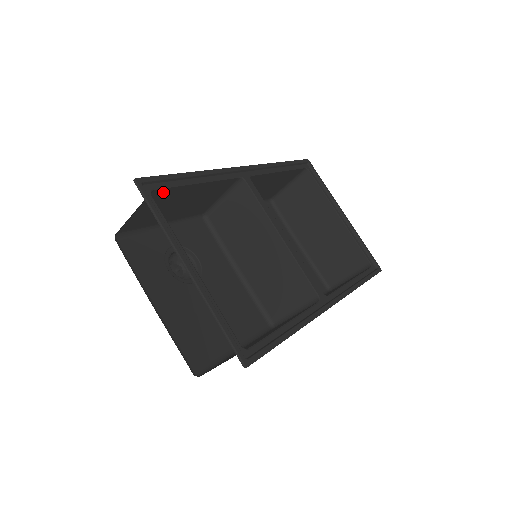
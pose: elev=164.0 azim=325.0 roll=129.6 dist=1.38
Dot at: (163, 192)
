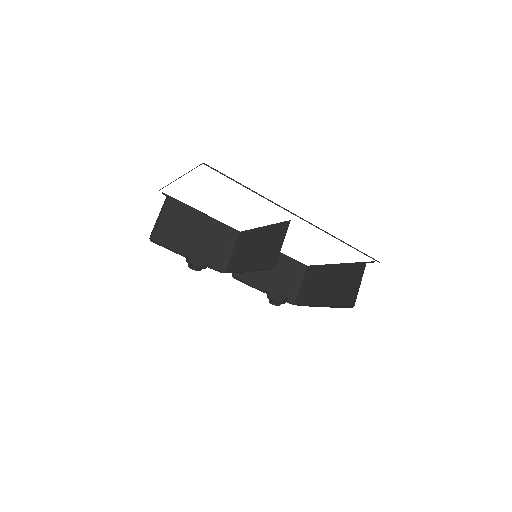
Dot at: (177, 206)
